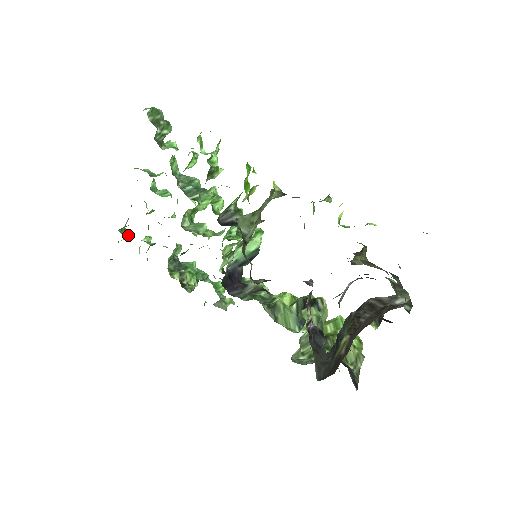
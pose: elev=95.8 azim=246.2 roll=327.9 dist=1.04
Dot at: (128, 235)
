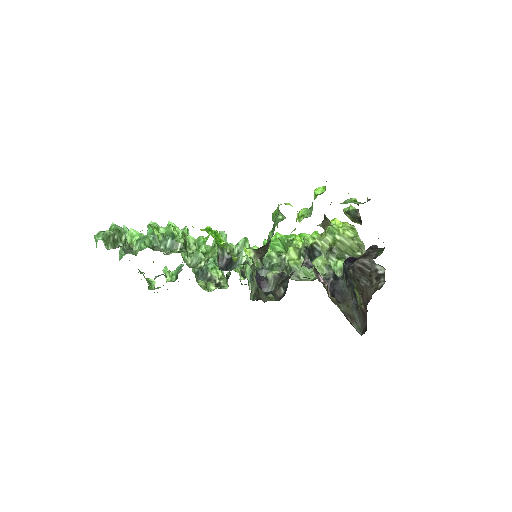
Dot at: (152, 280)
